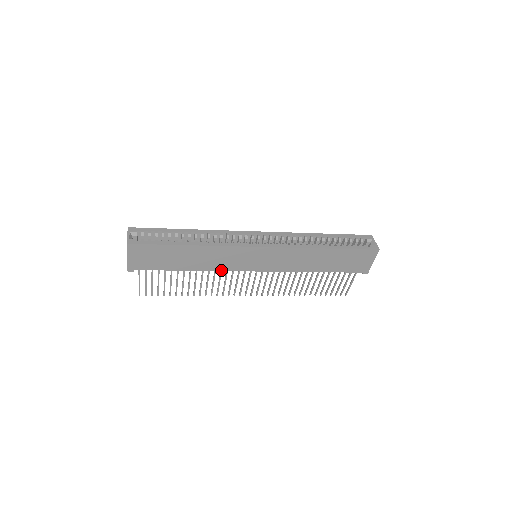
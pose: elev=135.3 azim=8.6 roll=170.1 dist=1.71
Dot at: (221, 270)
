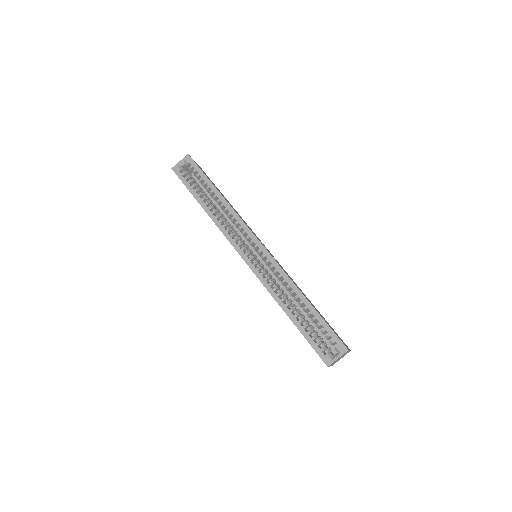
Dot at: occluded
